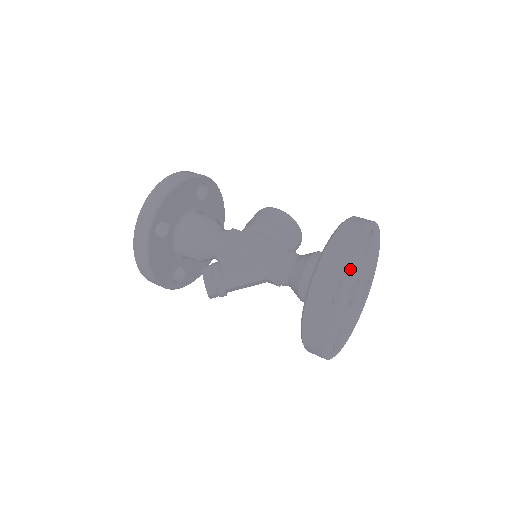
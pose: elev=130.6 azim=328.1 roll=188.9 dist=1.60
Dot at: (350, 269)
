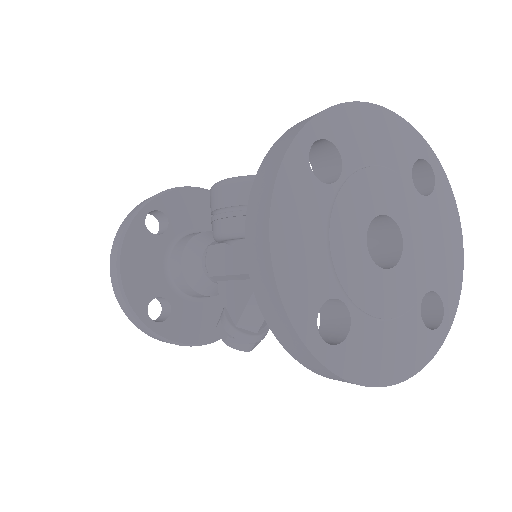
Dot at: (327, 257)
